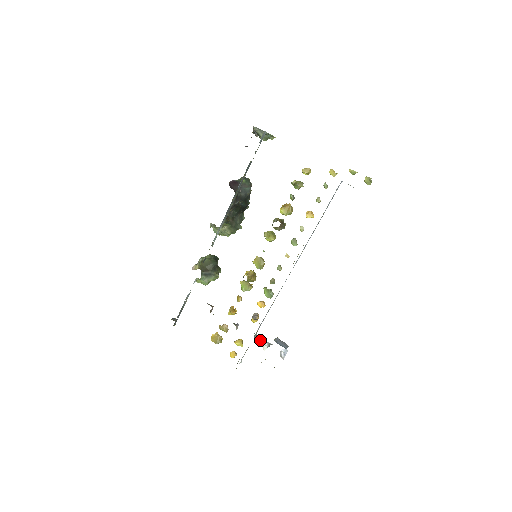
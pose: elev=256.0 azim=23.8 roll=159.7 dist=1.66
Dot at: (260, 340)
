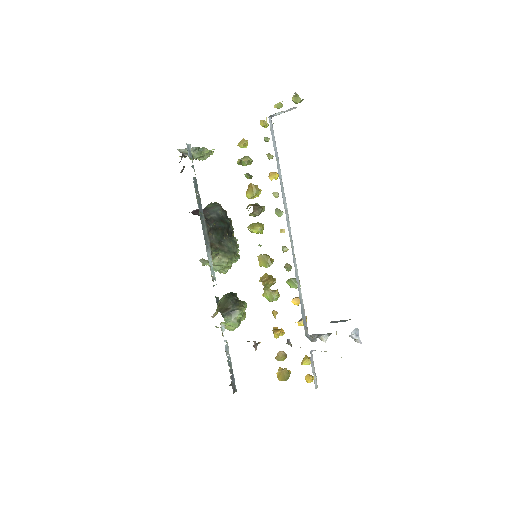
Dot at: (317, 337)
